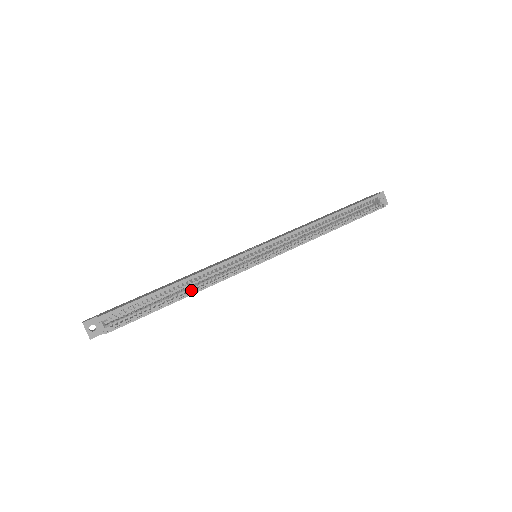
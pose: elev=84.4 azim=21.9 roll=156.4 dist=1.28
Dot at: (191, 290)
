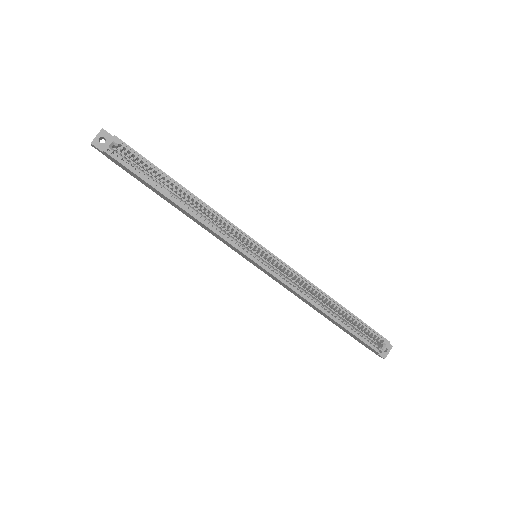
Dot at: (189, 208)
